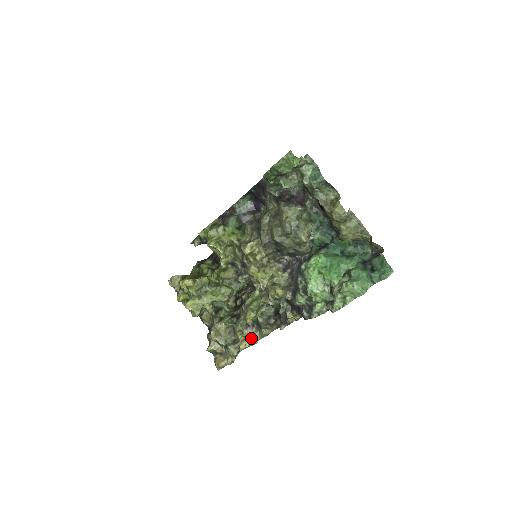
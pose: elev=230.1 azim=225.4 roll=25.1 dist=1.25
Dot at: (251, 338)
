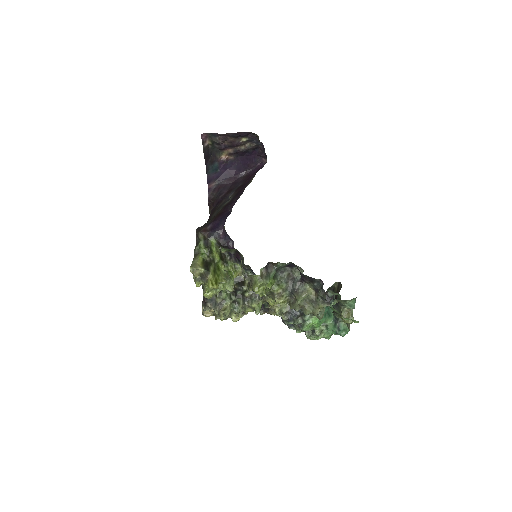
Dot at: (241, 316)
